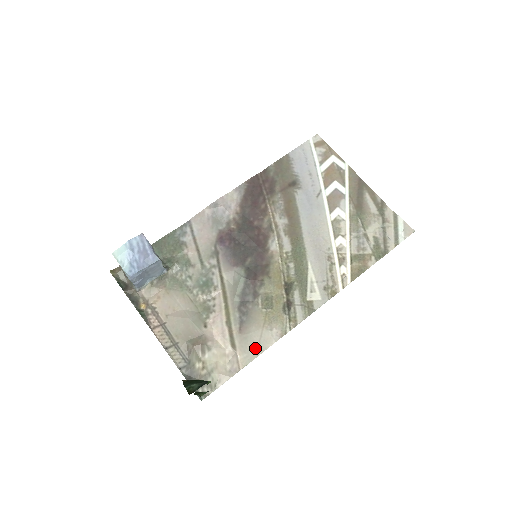
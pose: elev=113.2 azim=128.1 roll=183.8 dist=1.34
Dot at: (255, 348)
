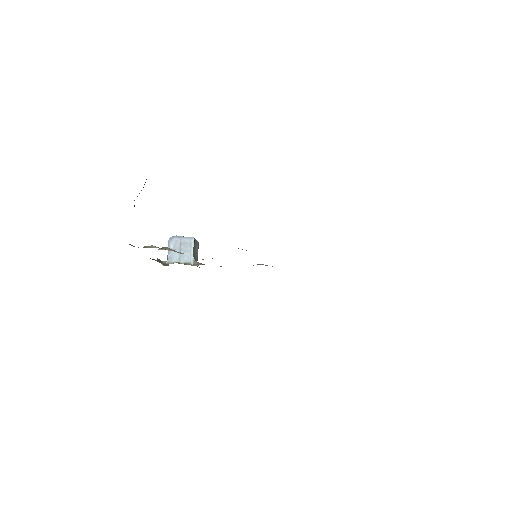
Dot at: occluded
